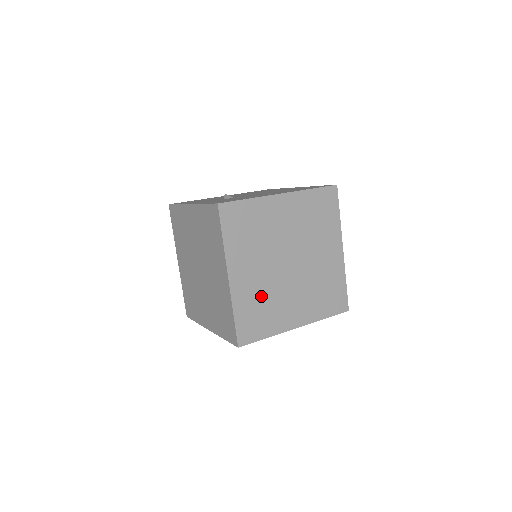
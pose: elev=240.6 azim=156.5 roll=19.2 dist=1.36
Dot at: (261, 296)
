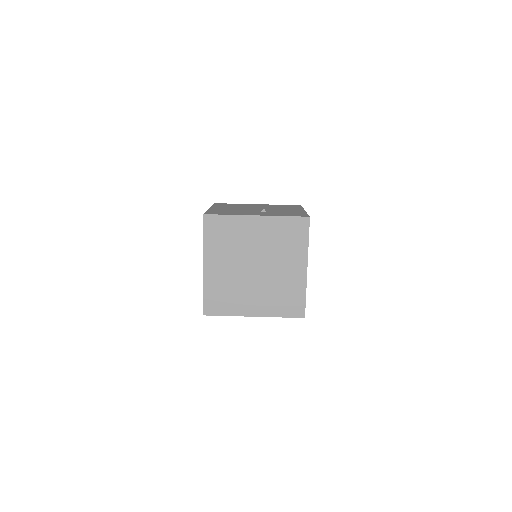
Dot at: occluded
